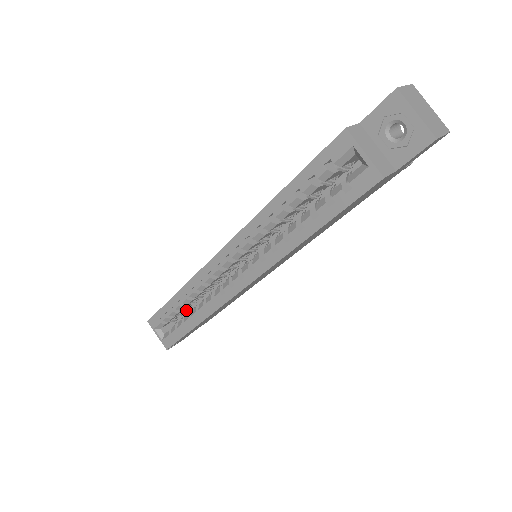
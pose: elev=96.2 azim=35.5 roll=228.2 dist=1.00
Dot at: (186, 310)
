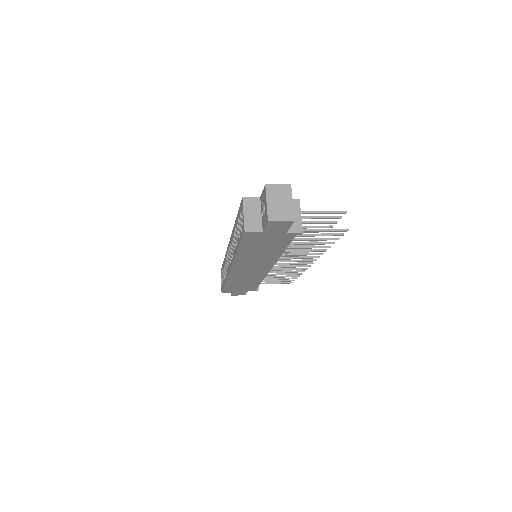
Dot at: occluded
